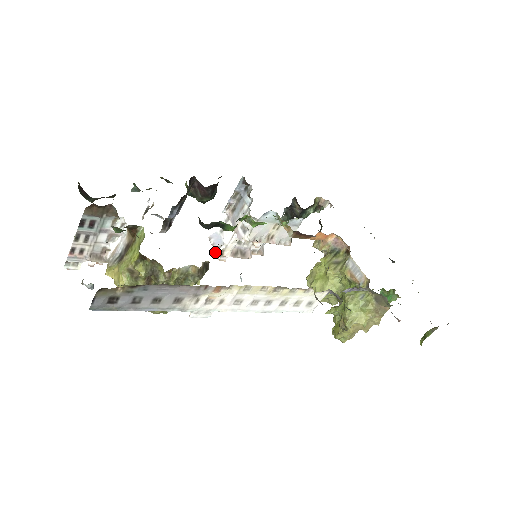
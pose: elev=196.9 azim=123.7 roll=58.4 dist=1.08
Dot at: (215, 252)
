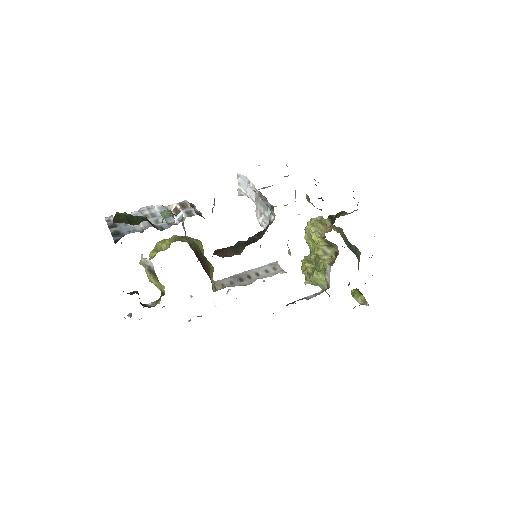
Dot at: (238, 193)
